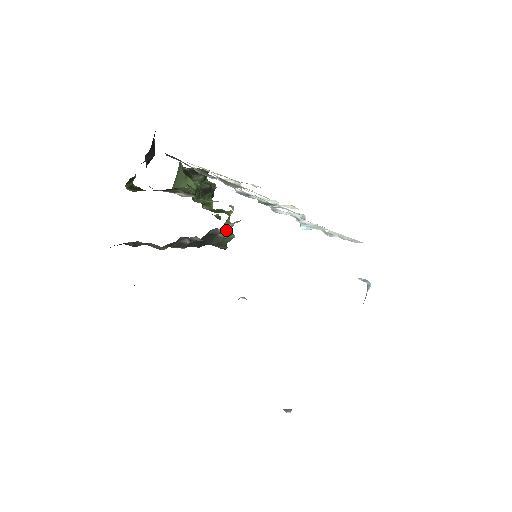
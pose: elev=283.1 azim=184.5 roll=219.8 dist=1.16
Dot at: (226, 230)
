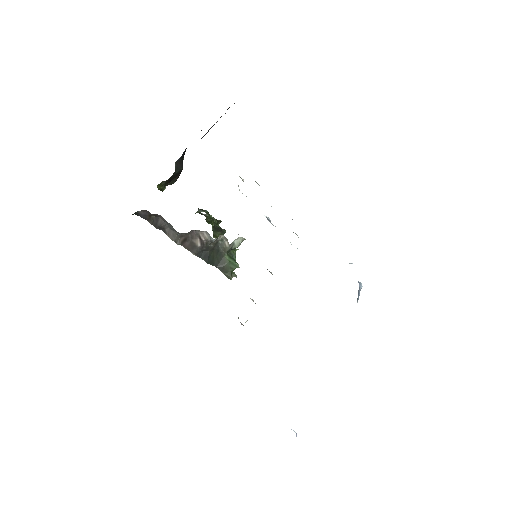
Dot at: (232, 256)
